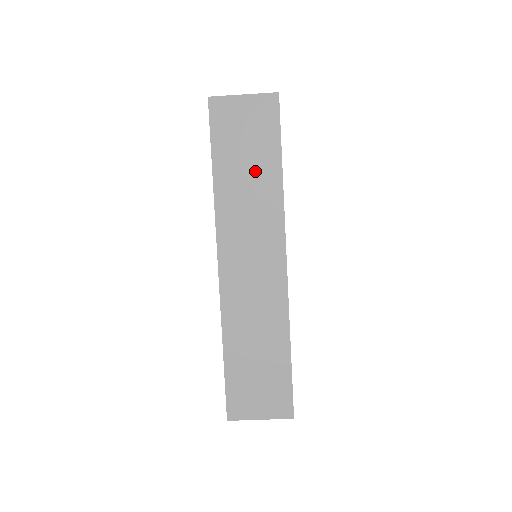
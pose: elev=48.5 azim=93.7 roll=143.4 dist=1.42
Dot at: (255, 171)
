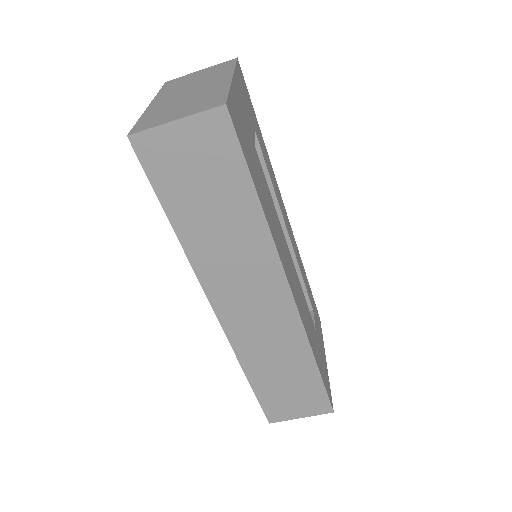
Dot at: (225, 213)
